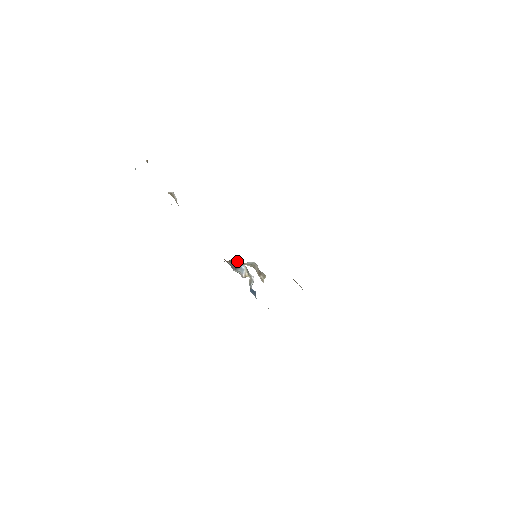
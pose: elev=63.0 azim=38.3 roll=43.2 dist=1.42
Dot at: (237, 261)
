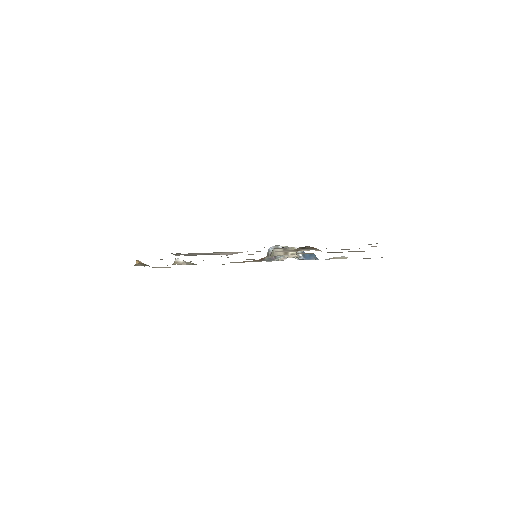
Dot at: (271, 250)
